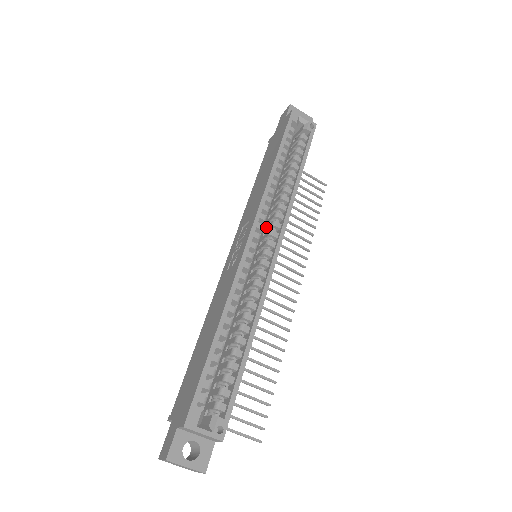
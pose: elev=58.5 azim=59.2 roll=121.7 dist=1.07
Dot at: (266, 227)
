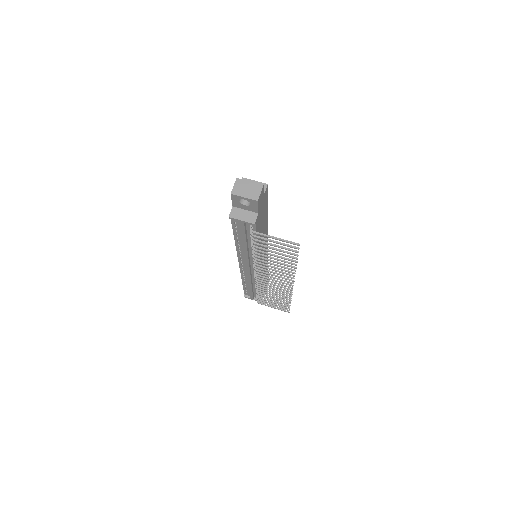
Dot at: occluded
